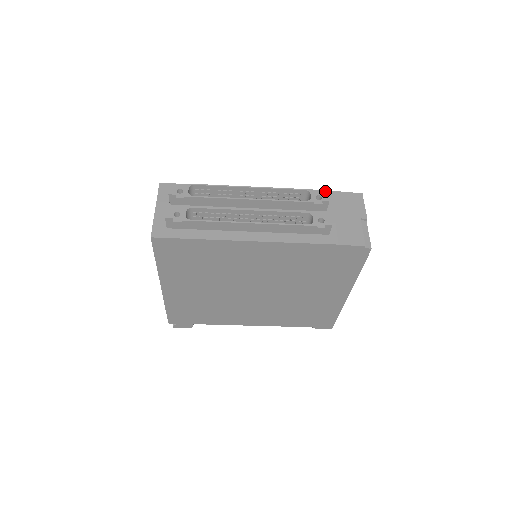
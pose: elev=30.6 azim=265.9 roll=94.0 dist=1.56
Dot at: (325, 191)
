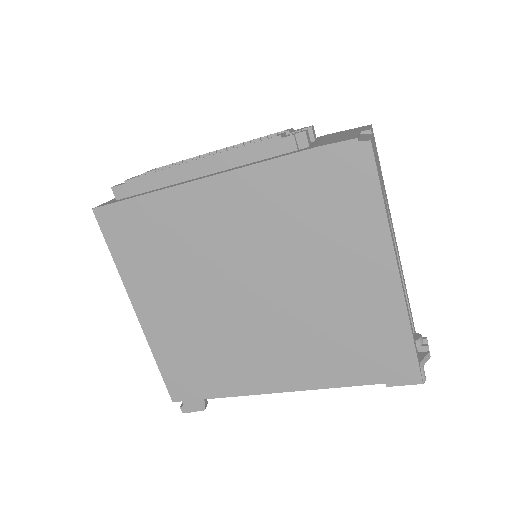
Dot at: (319, 137)
